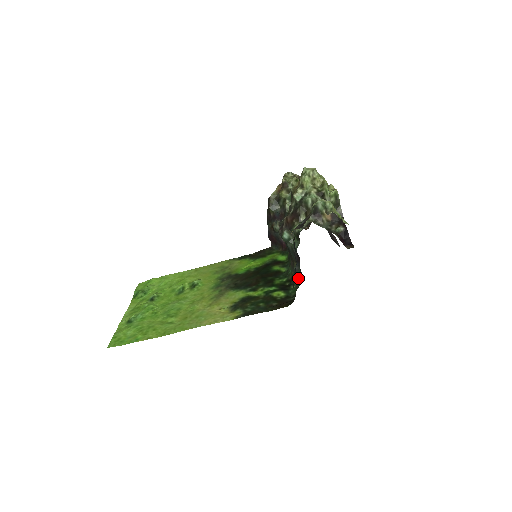
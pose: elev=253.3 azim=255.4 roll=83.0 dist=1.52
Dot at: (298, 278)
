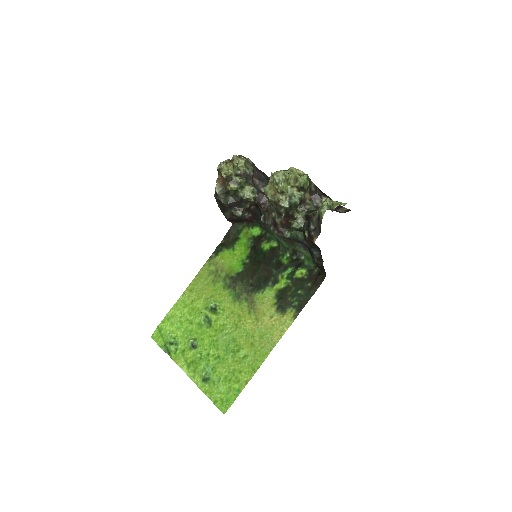
Dot at: (303, 250)
